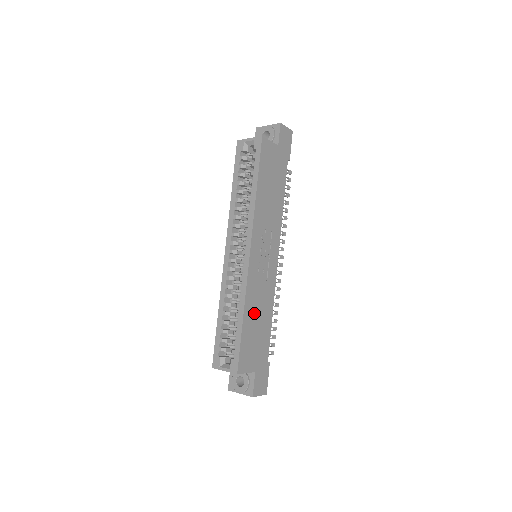
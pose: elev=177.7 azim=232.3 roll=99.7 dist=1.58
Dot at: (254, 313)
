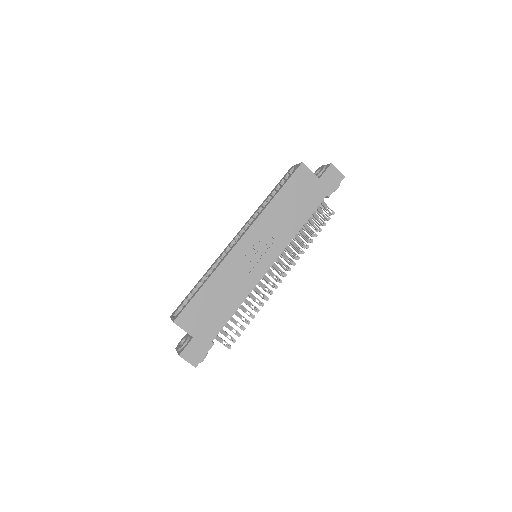
Dot at: (219, 289)
